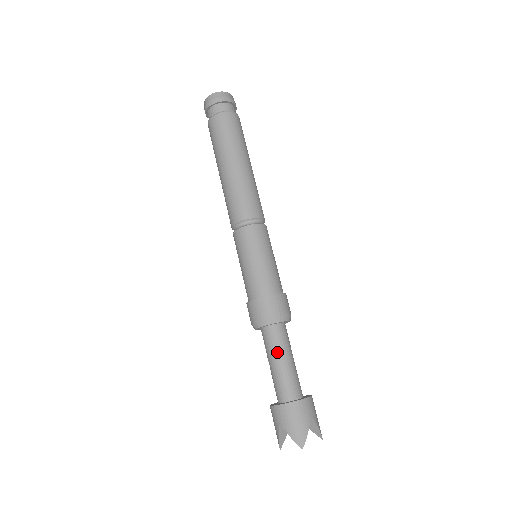
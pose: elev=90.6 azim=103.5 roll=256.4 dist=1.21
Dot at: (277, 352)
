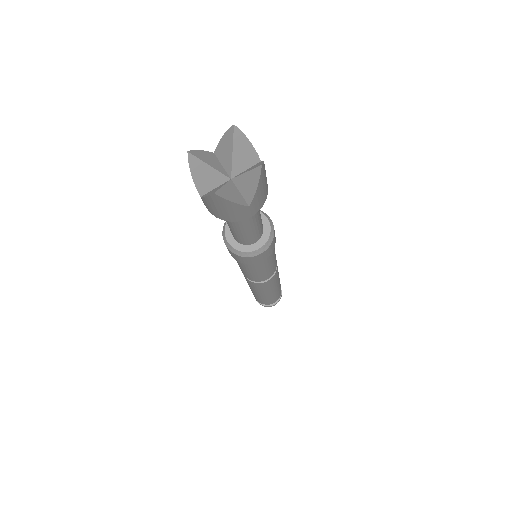
Dot at: occluded
